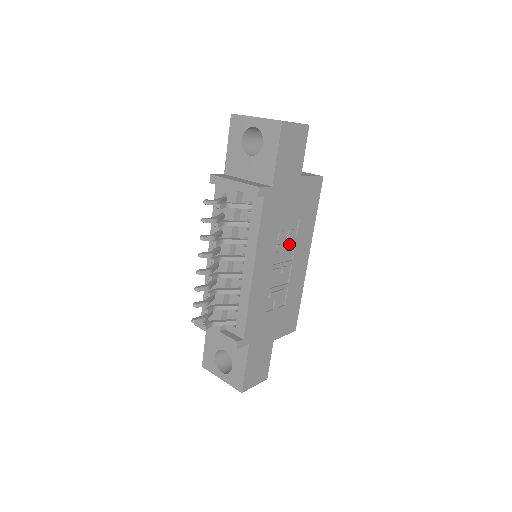
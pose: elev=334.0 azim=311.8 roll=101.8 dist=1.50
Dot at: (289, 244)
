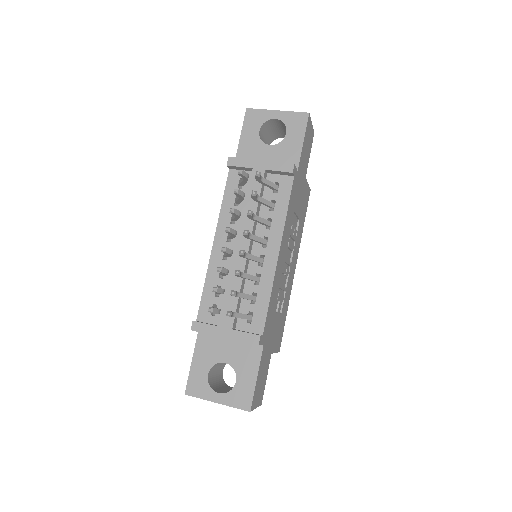
Dot at: (292, 243)
